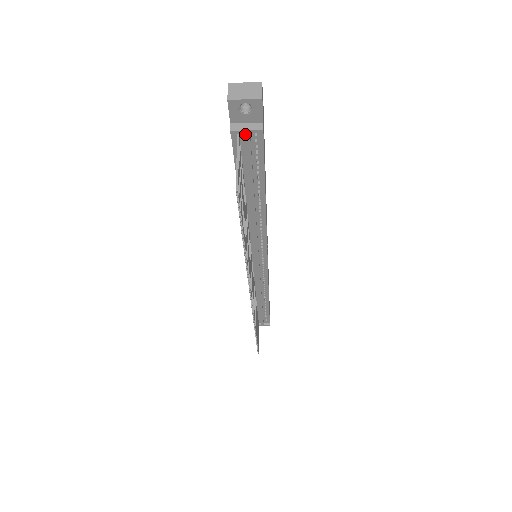
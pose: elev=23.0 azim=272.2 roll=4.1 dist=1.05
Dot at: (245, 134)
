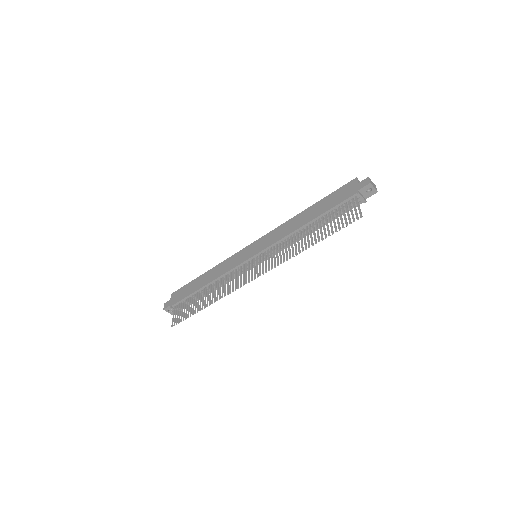
Dot at: (360, 198)
